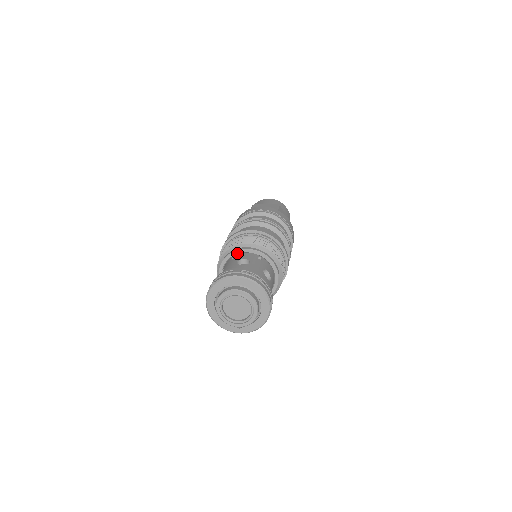
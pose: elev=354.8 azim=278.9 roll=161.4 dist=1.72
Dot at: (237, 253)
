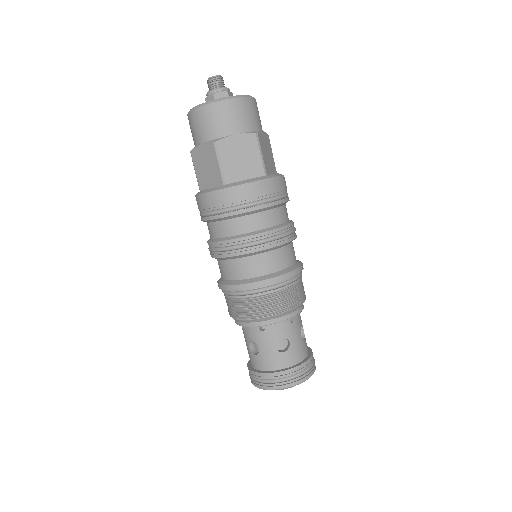
Dot at: (266, 325)
